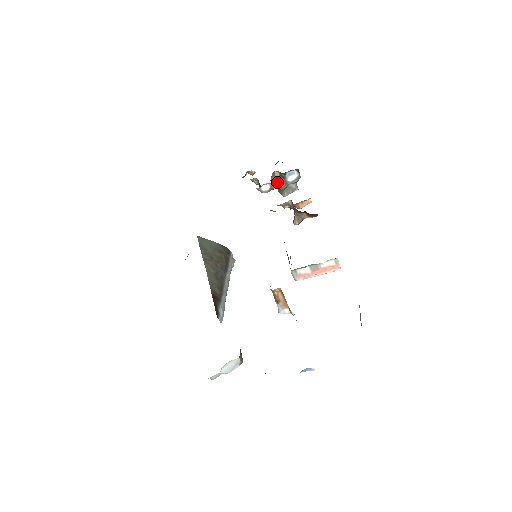
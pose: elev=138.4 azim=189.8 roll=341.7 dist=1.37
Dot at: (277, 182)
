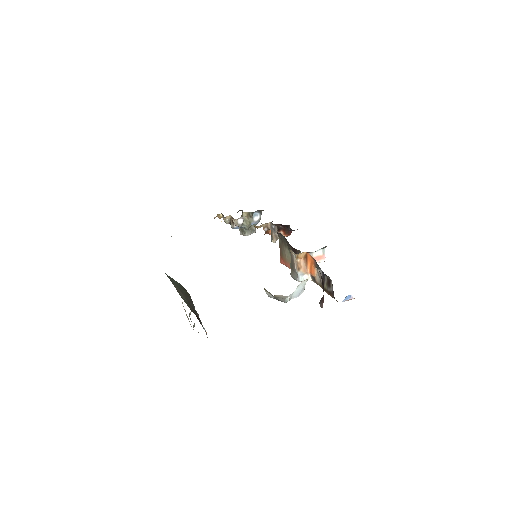
Dot at: (244, 221)
